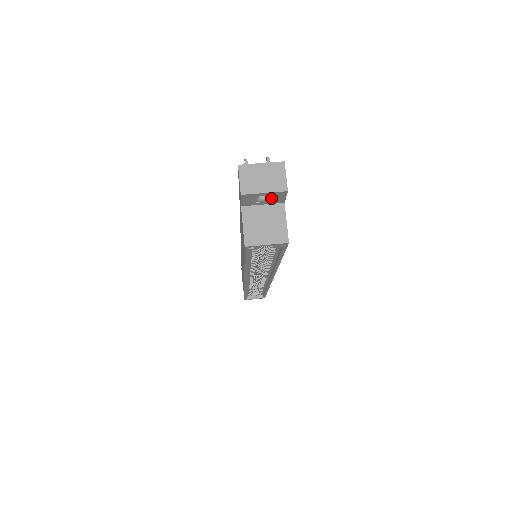
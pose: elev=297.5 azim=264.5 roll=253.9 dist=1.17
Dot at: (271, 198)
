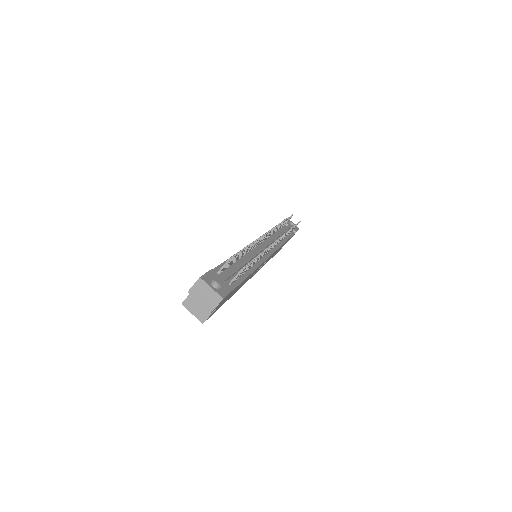
Dot at: occluded
